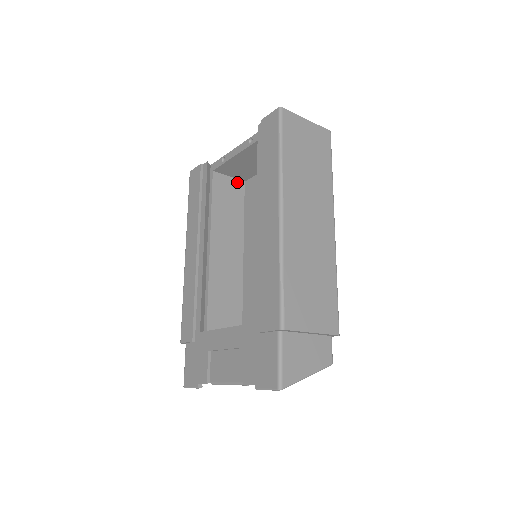
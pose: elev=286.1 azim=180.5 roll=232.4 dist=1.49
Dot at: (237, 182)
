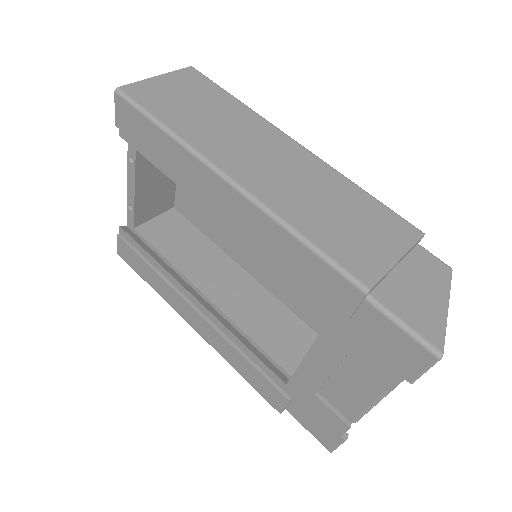
Dot at: (167, 215)
